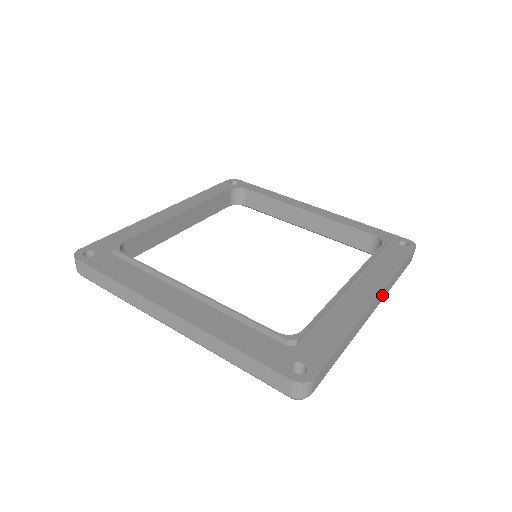
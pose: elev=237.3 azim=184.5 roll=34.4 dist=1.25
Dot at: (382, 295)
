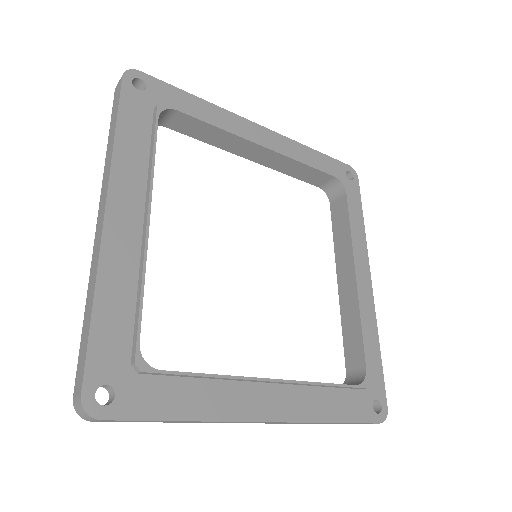
Dot at: occluded
